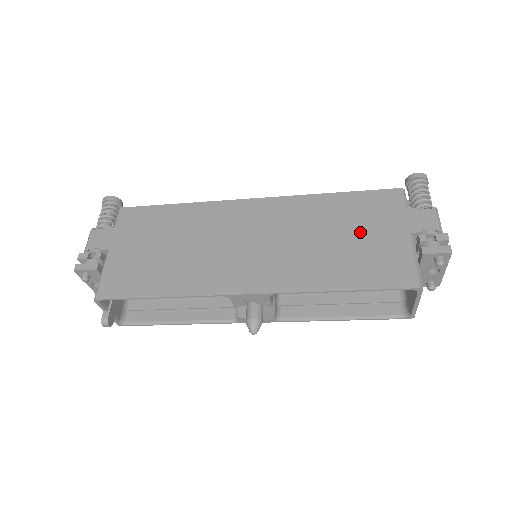
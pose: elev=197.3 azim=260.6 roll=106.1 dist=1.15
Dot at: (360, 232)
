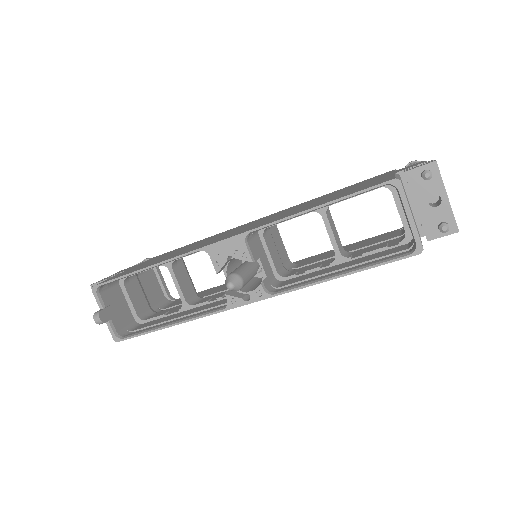
Dot at: (346, 190)
